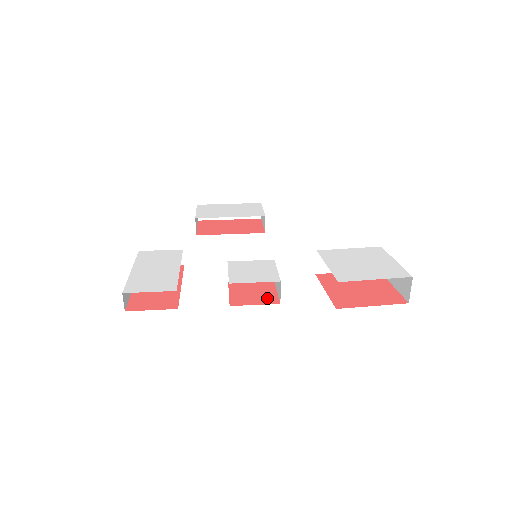
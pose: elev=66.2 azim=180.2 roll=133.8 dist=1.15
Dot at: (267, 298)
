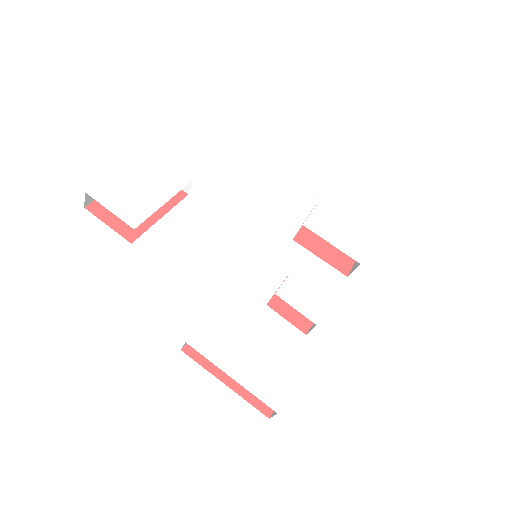
Dot at: occluded
